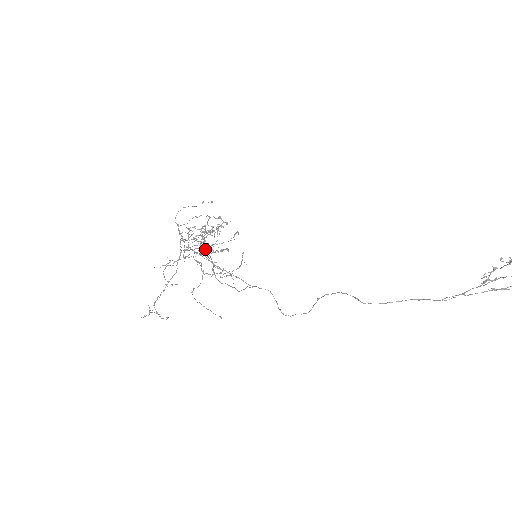
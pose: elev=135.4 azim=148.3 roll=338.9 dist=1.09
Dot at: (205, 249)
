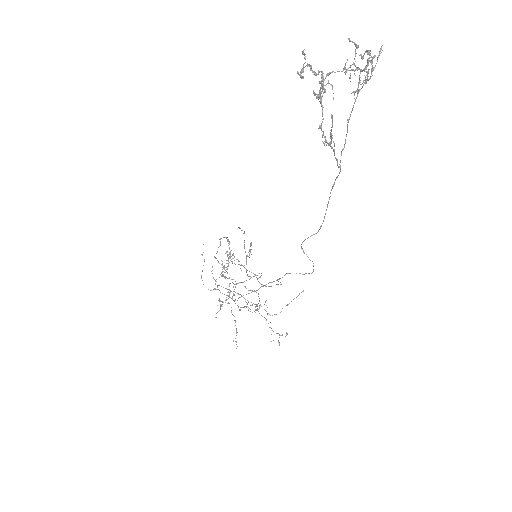
Dot at: occluded
